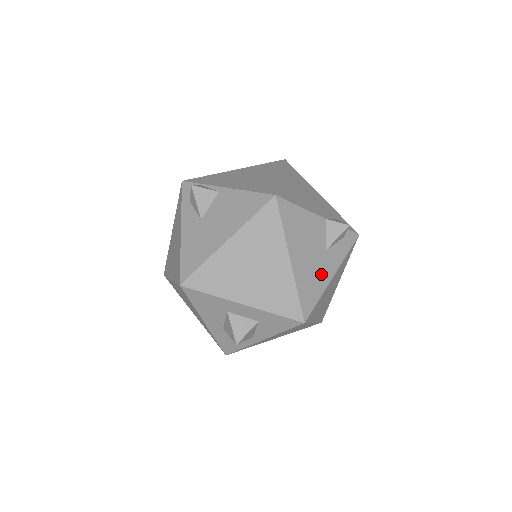
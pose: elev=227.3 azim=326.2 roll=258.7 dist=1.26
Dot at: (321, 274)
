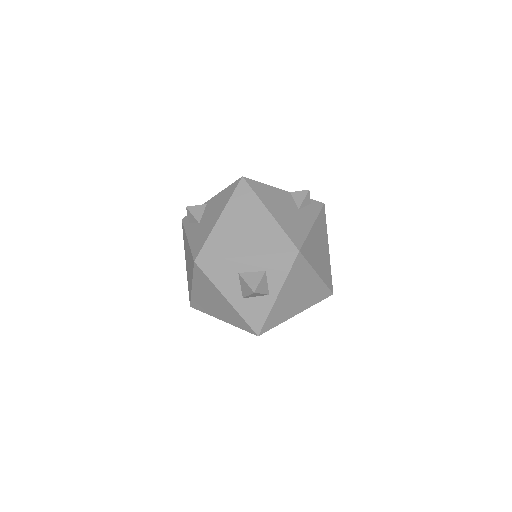
Dot at: (301, 223)
